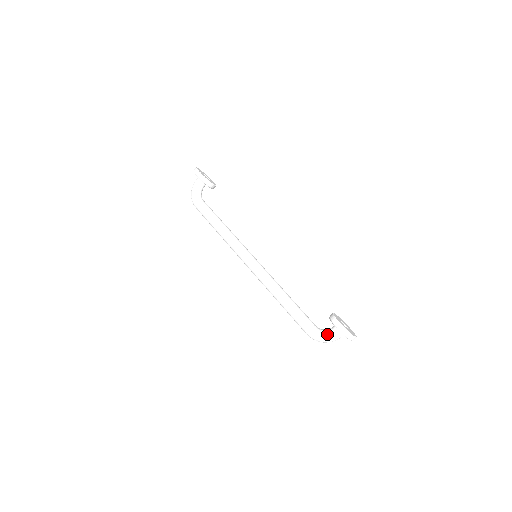
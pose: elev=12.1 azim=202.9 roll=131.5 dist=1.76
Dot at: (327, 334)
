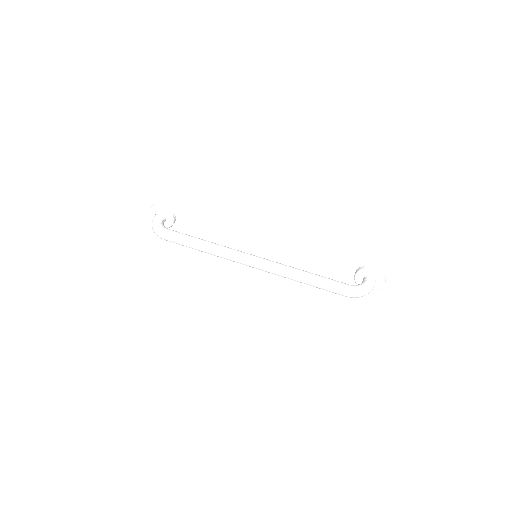
Dot at: (365, 284)
